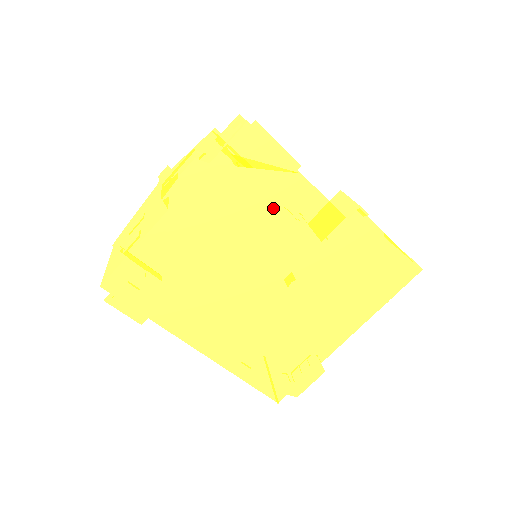
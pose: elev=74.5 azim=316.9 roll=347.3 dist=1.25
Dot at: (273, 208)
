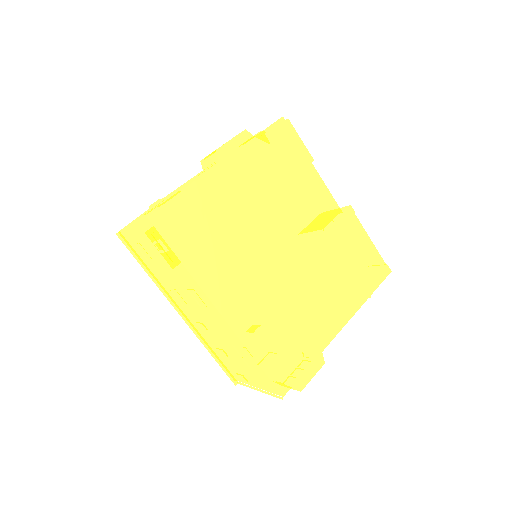
Dot at: (294, 187)
